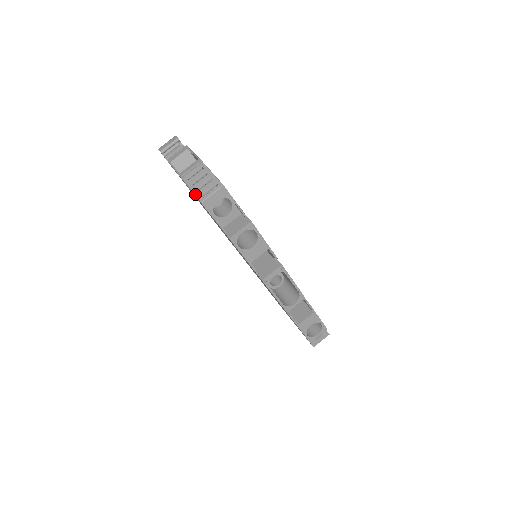
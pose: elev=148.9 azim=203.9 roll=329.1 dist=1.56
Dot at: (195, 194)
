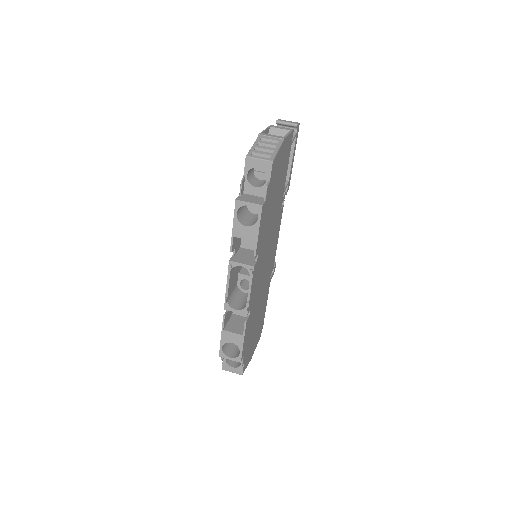
Dot at: (251, 149)
